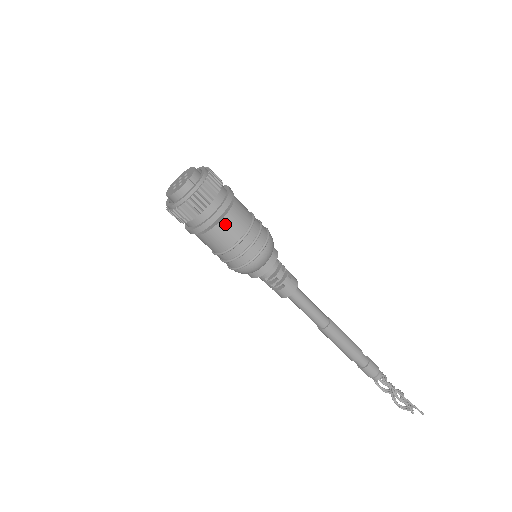
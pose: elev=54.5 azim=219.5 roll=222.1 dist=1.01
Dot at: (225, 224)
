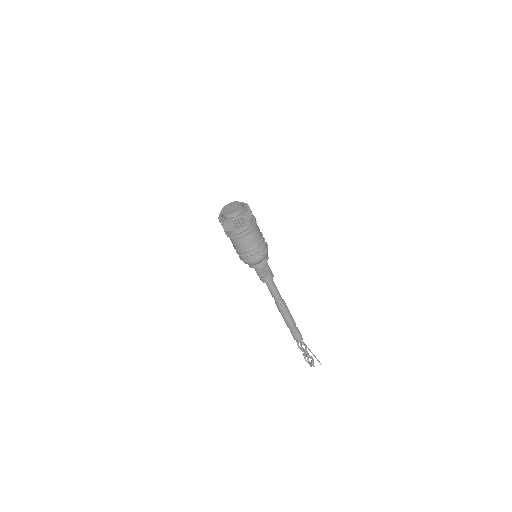
Dot at: (255, 232)
